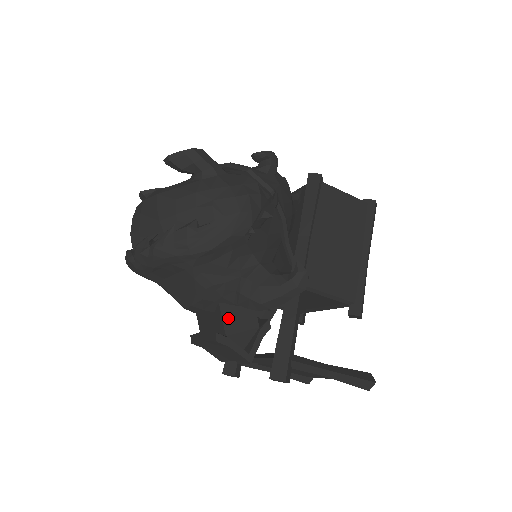
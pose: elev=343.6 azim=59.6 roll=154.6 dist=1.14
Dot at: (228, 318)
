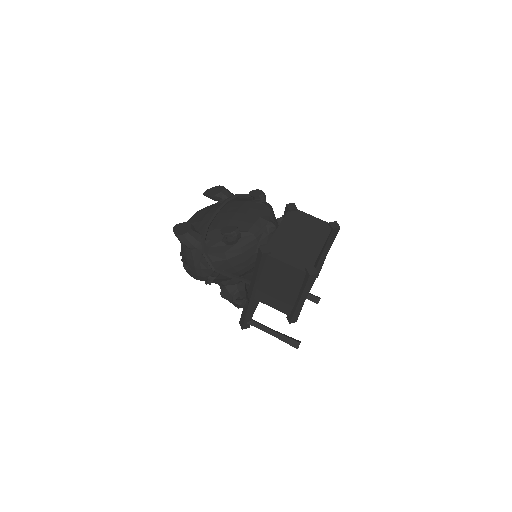
Dot at: occluded
